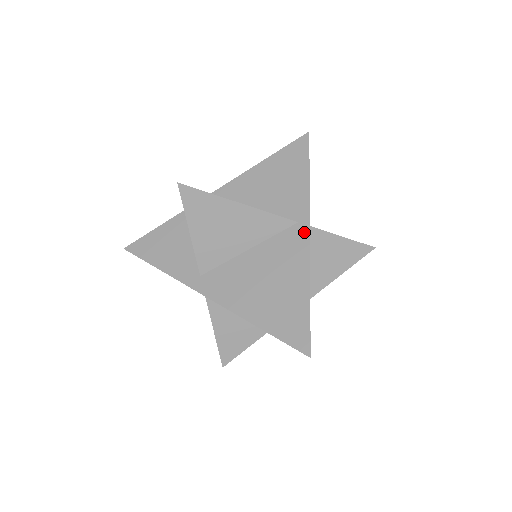
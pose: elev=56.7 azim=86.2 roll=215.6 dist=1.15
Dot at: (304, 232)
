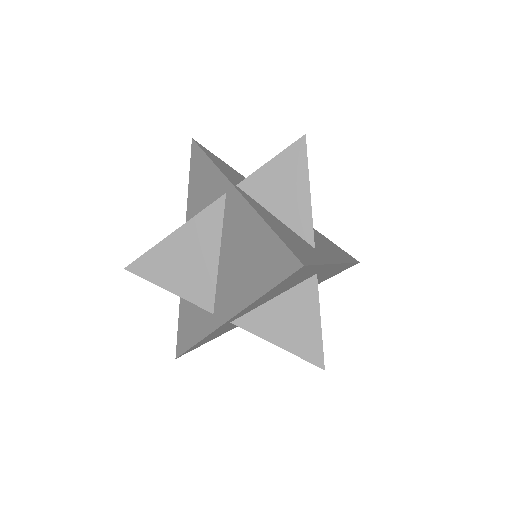
Dot at: (233, 193)
